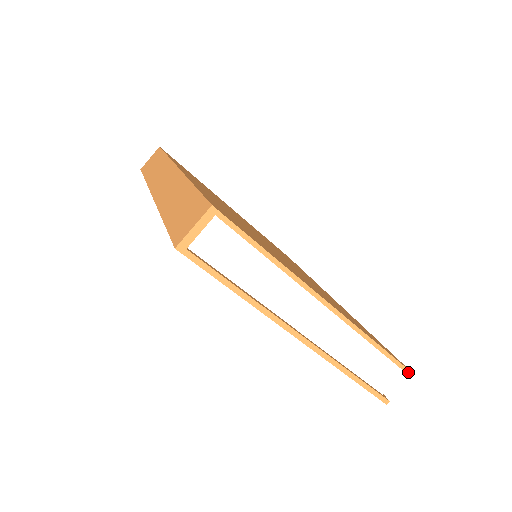
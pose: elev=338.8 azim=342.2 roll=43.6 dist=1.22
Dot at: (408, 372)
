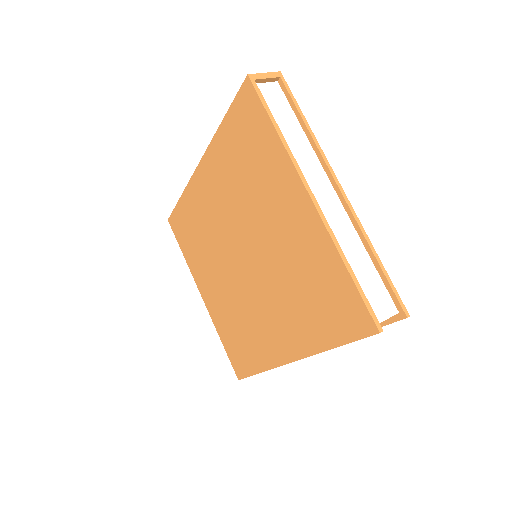
Dot at: (403, 308)
